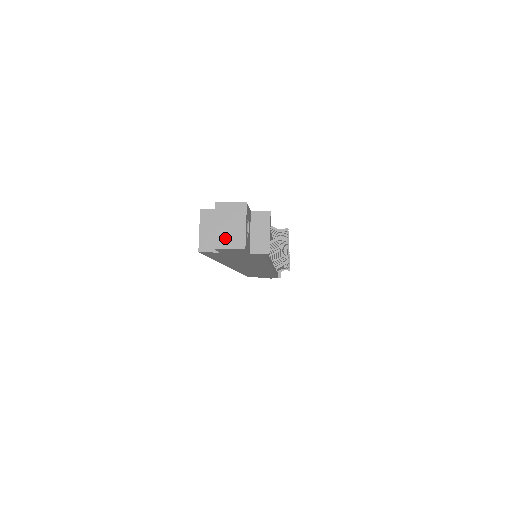
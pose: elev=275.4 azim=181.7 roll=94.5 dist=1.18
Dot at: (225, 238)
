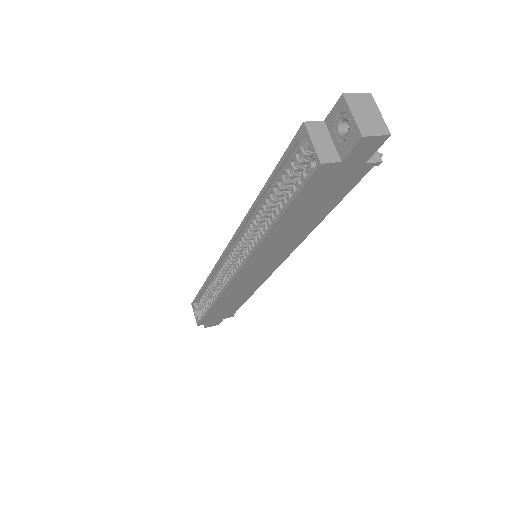
Dot at: (368, 126)
